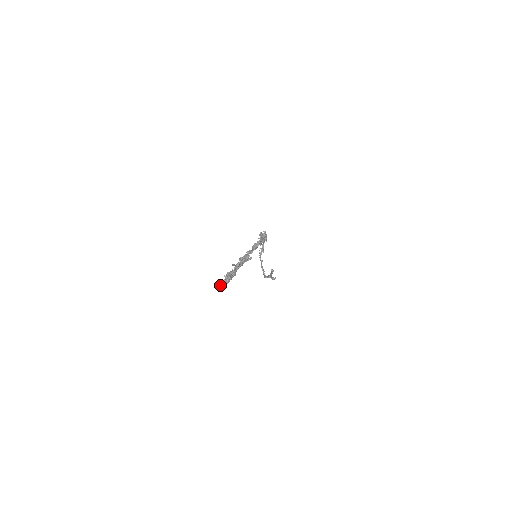
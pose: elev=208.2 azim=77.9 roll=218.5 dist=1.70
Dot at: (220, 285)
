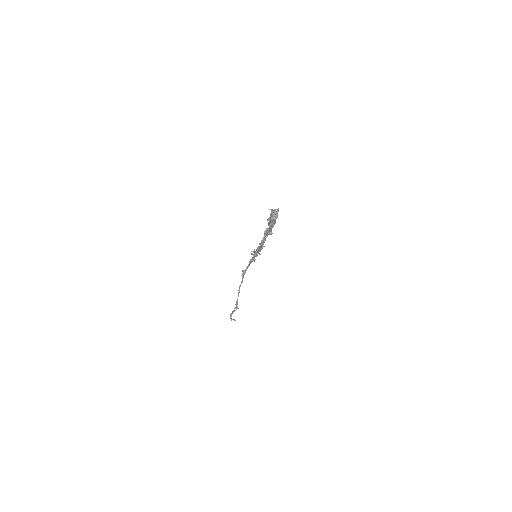
Dot at: (274, 209)
